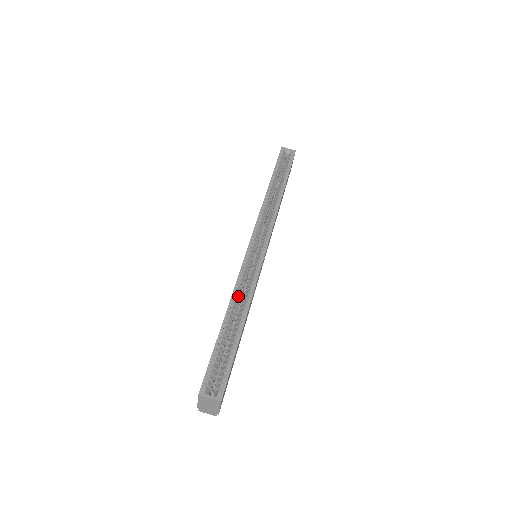
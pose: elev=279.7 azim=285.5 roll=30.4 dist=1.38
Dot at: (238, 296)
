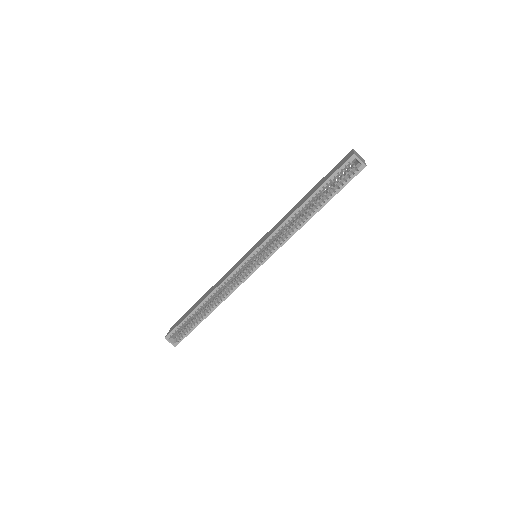
Dot at: (217, 293)
